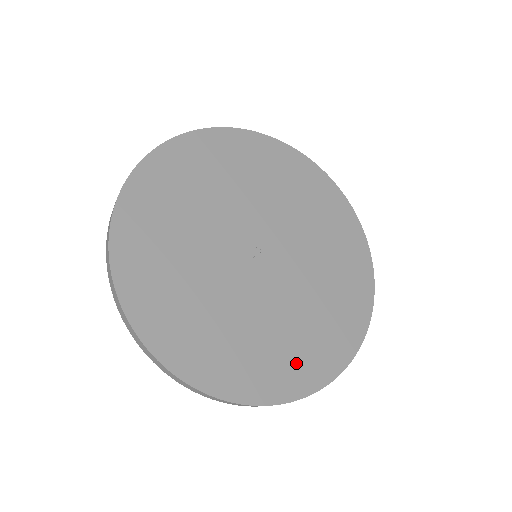
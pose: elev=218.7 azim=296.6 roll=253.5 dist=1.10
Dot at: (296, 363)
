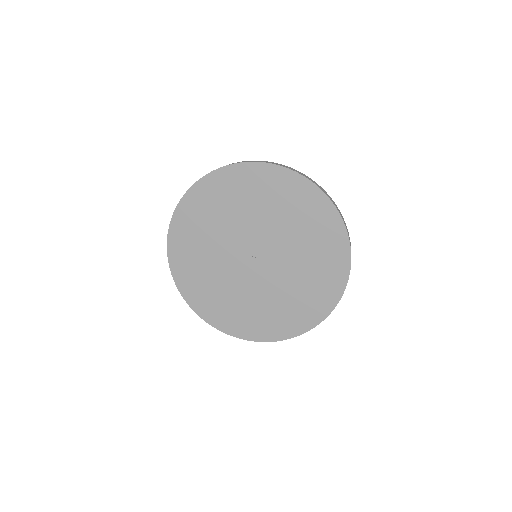
Dot at: (292, 317)
